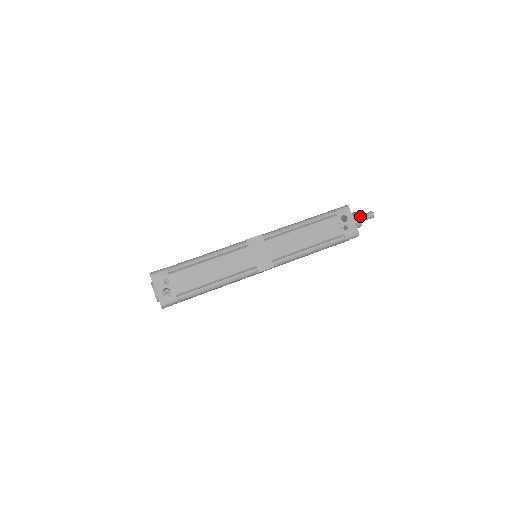
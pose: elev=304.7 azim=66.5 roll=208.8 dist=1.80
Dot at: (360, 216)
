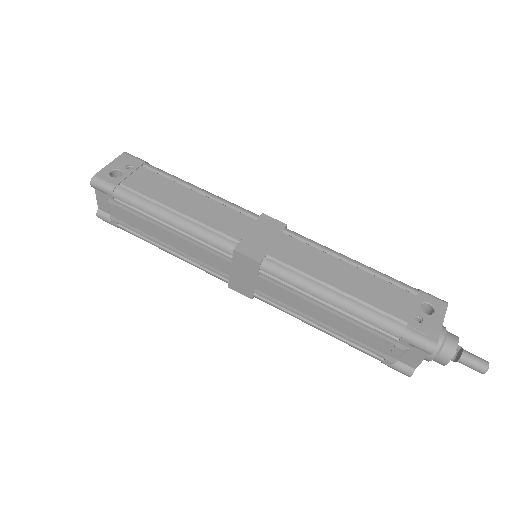
Dot at: (460, 350)
